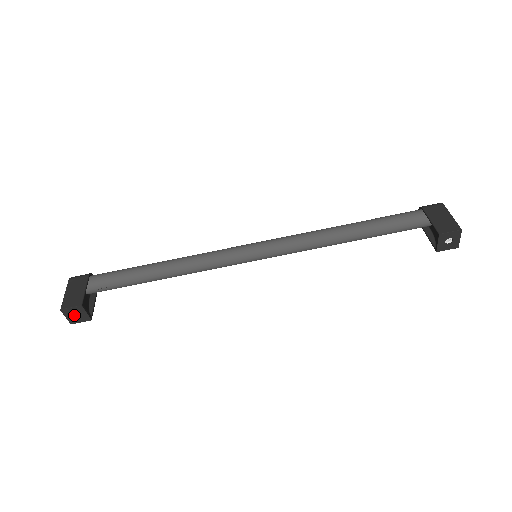
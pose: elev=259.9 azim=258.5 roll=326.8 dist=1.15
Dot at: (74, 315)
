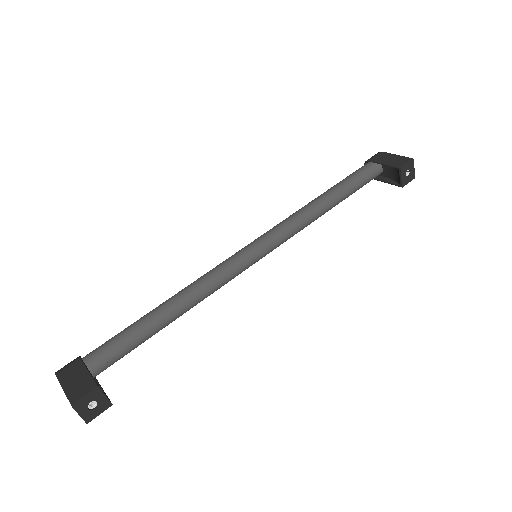
Dot at: (89, 407)
